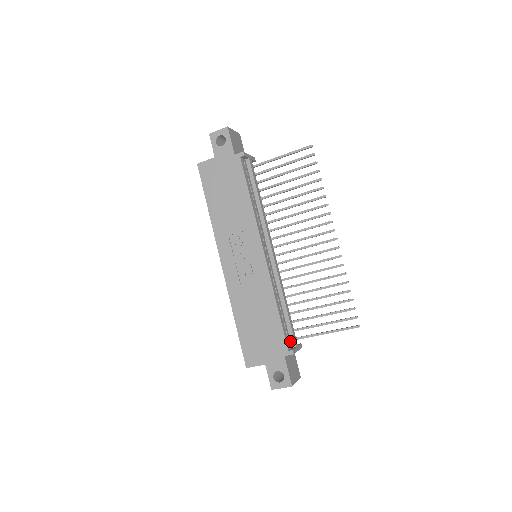
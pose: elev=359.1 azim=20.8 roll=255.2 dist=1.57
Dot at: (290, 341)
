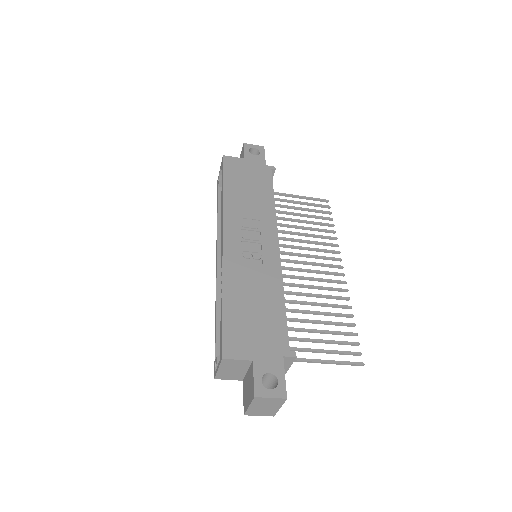
Dot at: occluded
